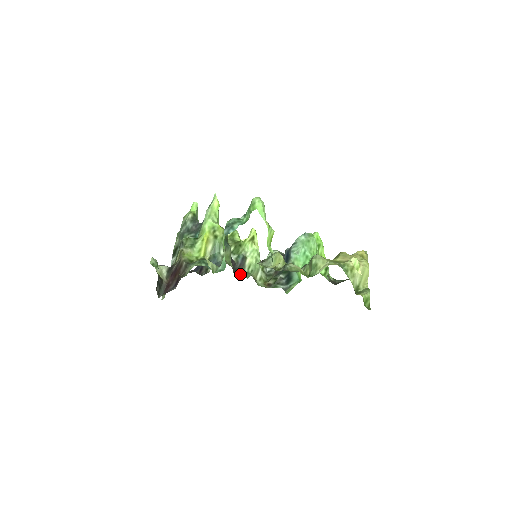
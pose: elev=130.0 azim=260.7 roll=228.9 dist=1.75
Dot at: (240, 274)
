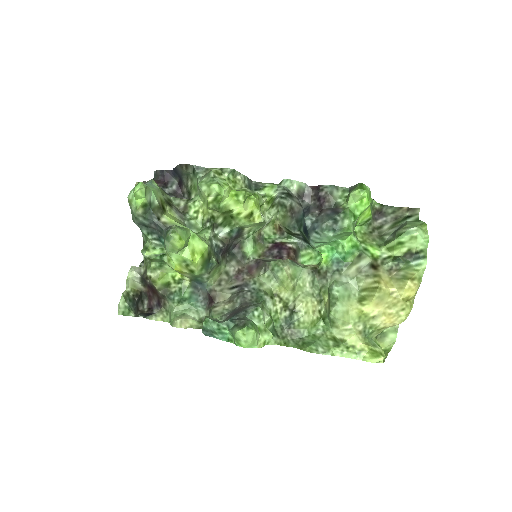
Dot at: (237, 244)
